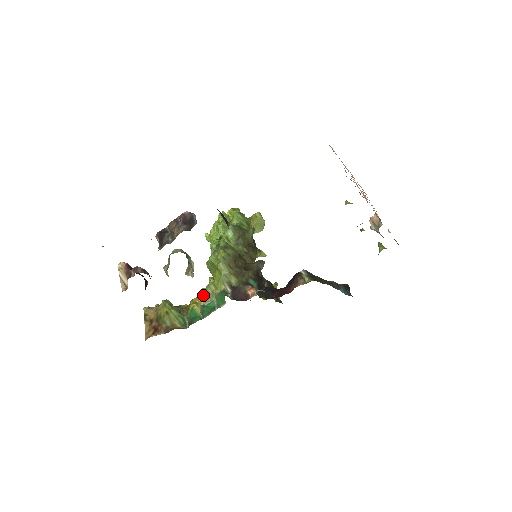
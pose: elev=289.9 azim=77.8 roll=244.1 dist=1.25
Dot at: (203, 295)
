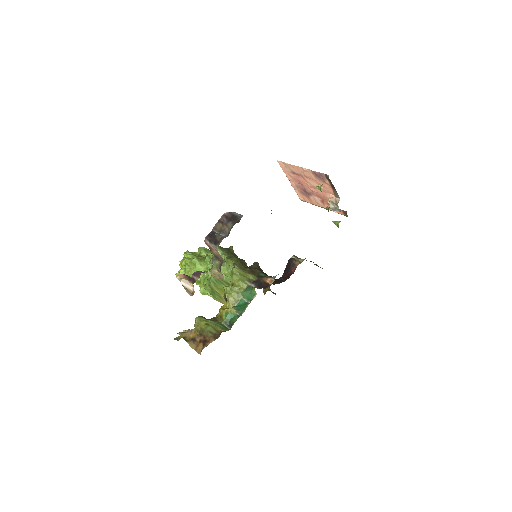
Dot at: (230, 299)
